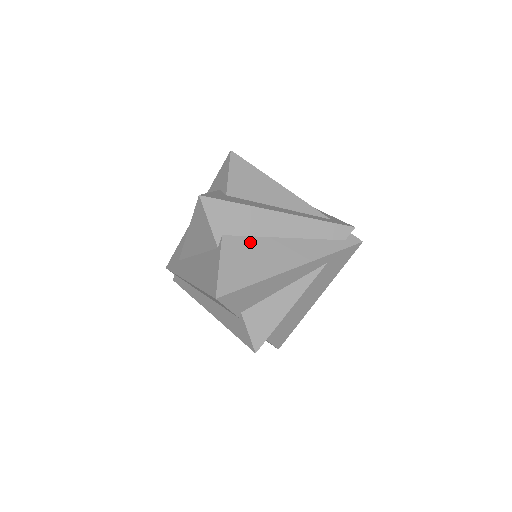
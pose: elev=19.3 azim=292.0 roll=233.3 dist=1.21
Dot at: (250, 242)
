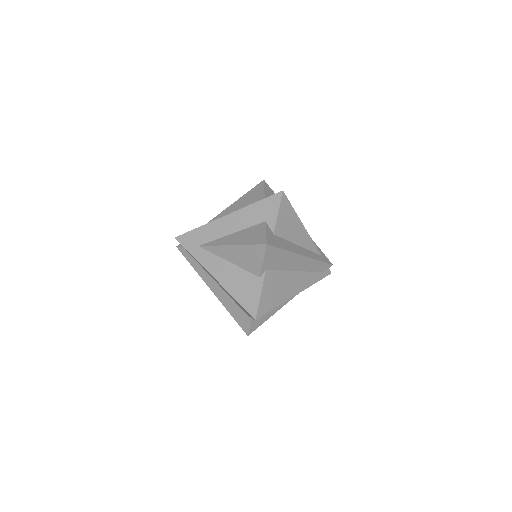
Dot at: (279, 275)
